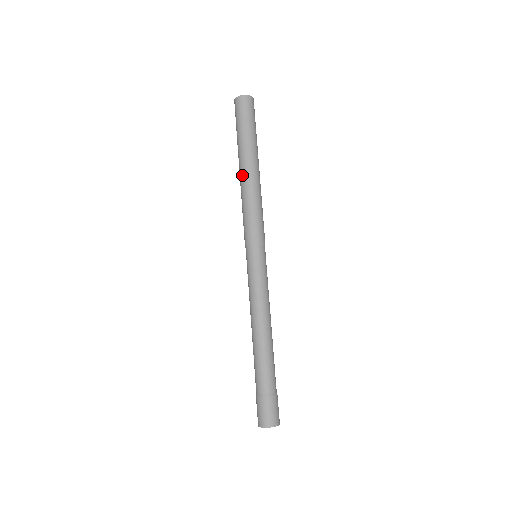
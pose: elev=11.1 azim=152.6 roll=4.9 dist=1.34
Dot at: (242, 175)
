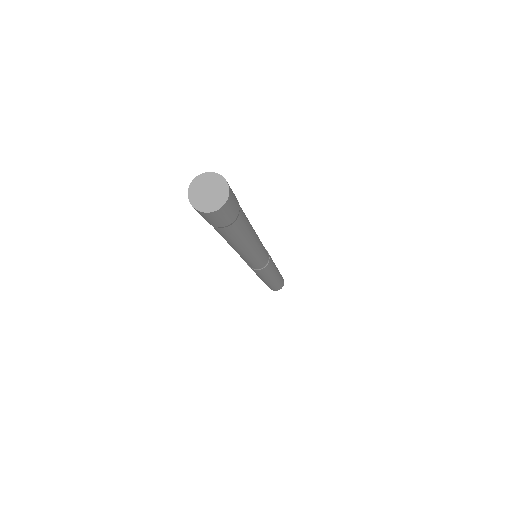
Dot at: occluded
